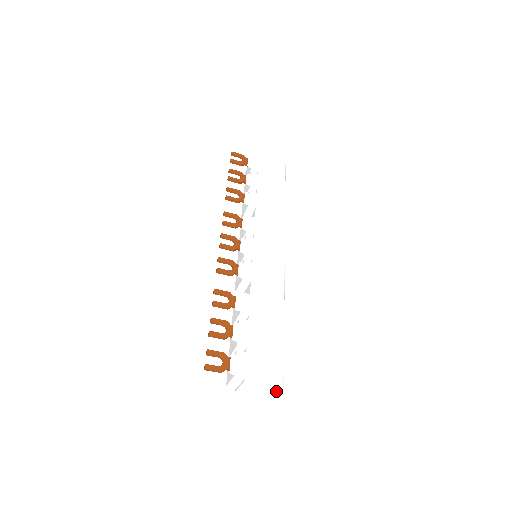
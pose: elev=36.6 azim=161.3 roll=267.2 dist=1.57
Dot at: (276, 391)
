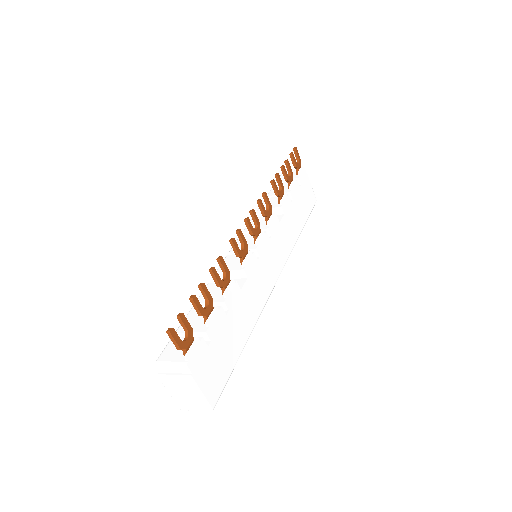
Dot at: (202, 408)
